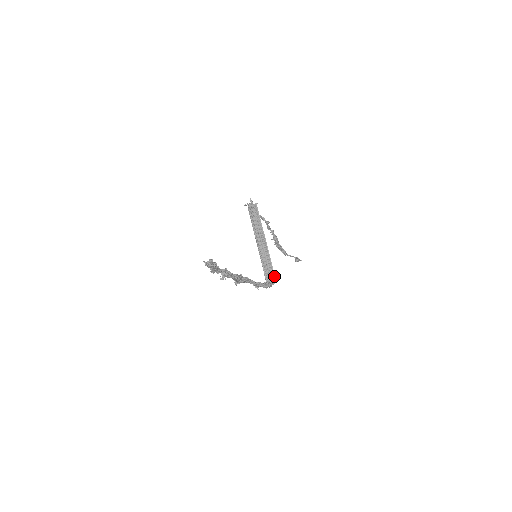
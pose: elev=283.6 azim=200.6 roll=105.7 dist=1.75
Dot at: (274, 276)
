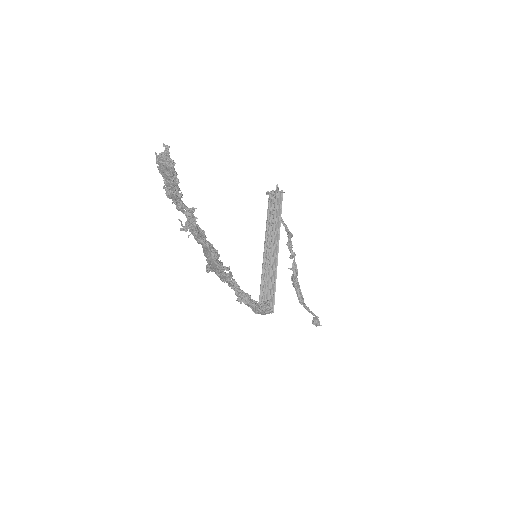
Dot at: (273, 302)
